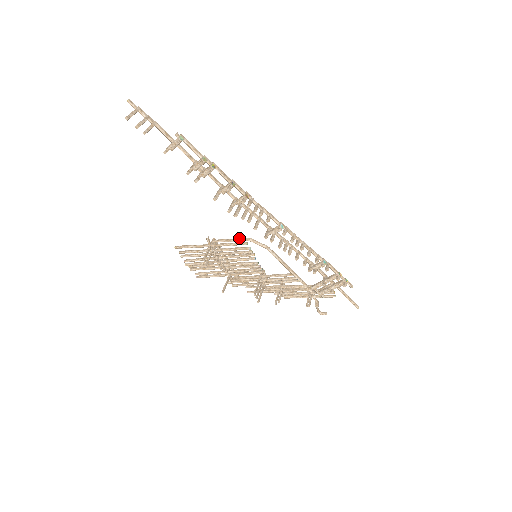
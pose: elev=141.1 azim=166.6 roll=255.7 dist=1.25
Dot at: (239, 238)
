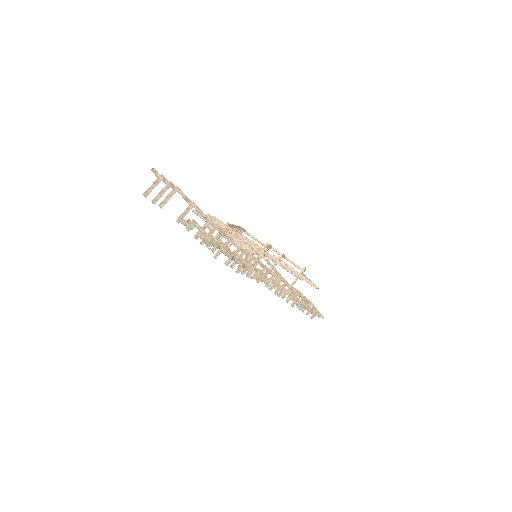
Dot at: occluded
